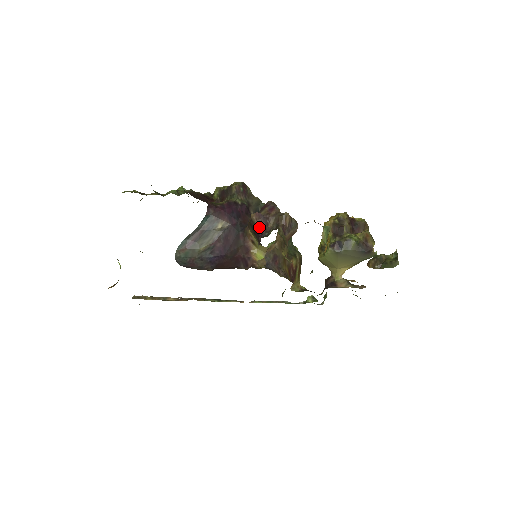
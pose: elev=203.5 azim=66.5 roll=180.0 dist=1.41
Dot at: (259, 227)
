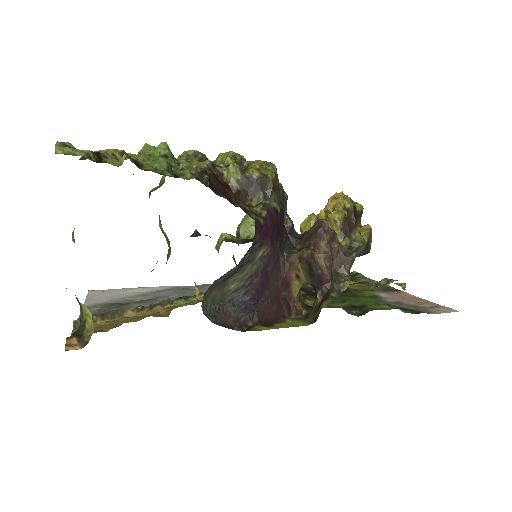
Dot at: (327, 274)
